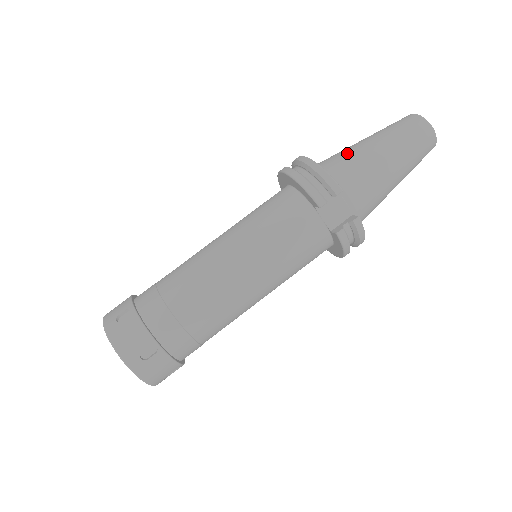
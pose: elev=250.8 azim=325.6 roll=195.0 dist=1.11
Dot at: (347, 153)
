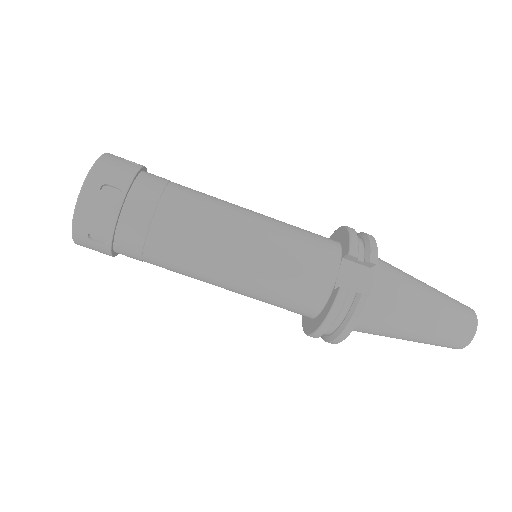
Dot at: occluded
